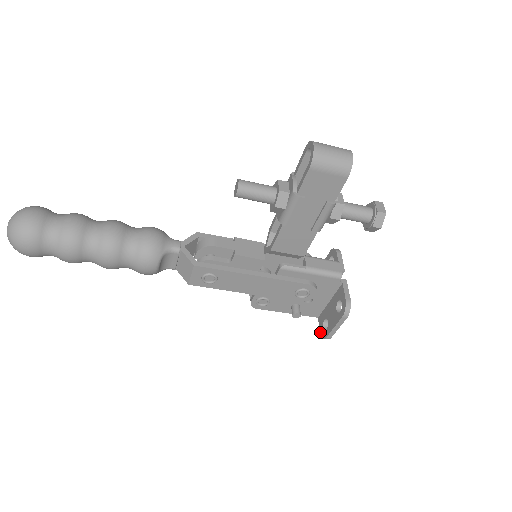
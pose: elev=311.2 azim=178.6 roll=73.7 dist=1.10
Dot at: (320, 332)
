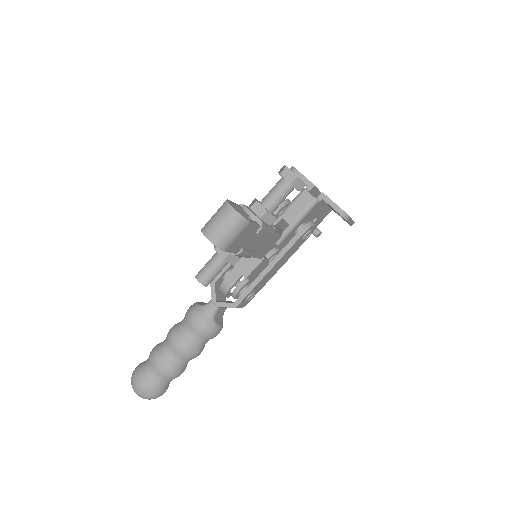
Dot at: occluded
